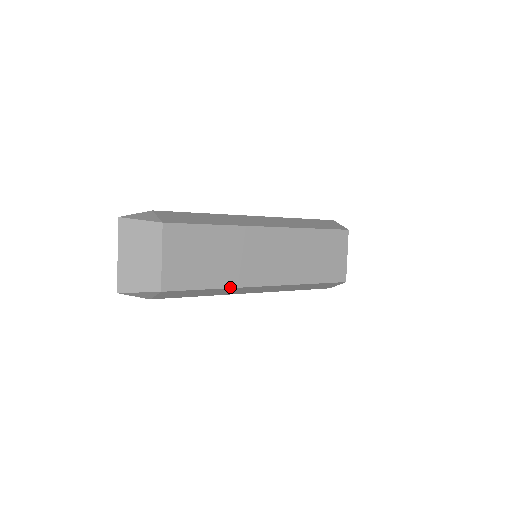
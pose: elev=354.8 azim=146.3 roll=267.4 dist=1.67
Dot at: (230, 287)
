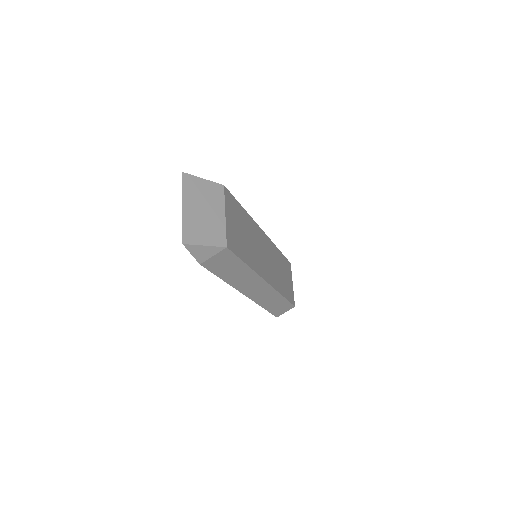
Dot at: (254, 271)
